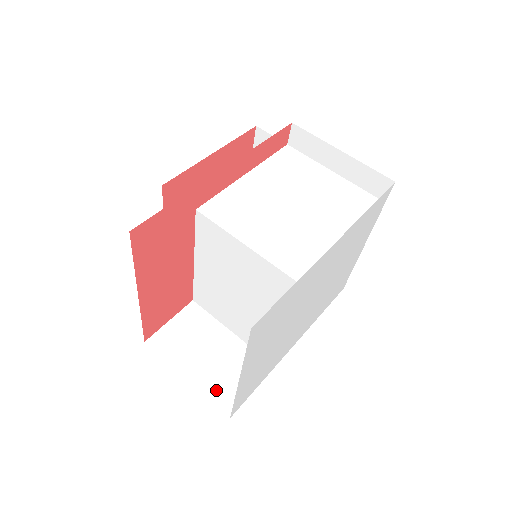
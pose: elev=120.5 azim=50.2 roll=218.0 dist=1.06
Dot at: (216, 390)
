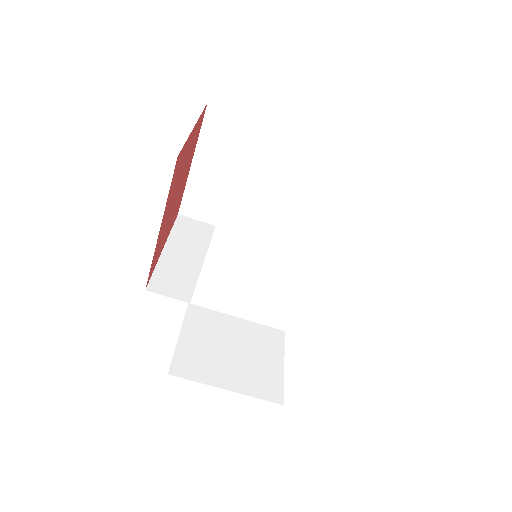
Dot at: occluded
